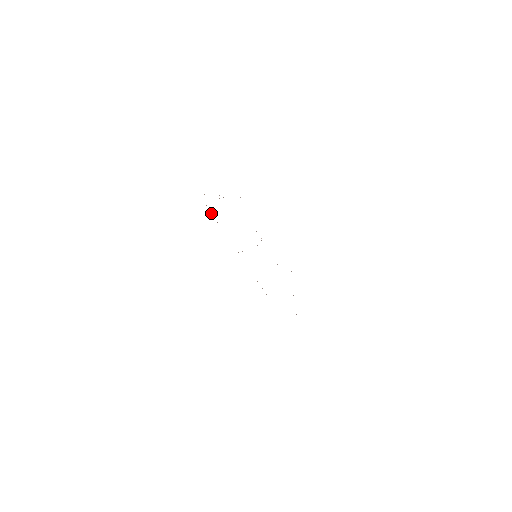
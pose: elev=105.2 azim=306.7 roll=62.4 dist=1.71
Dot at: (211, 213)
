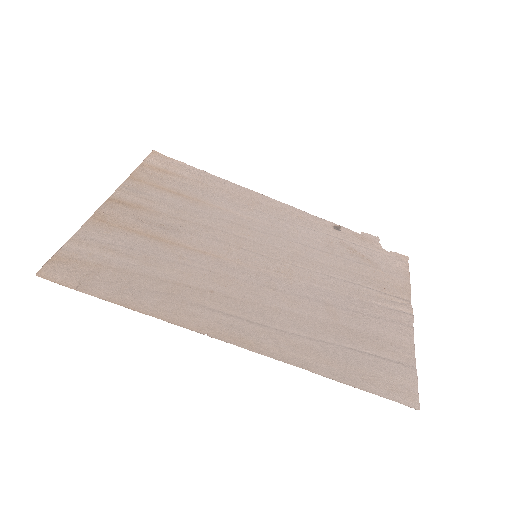
Dot at: (63, 246)
